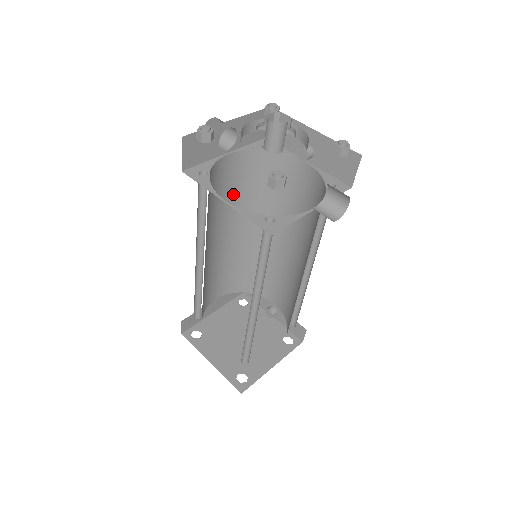
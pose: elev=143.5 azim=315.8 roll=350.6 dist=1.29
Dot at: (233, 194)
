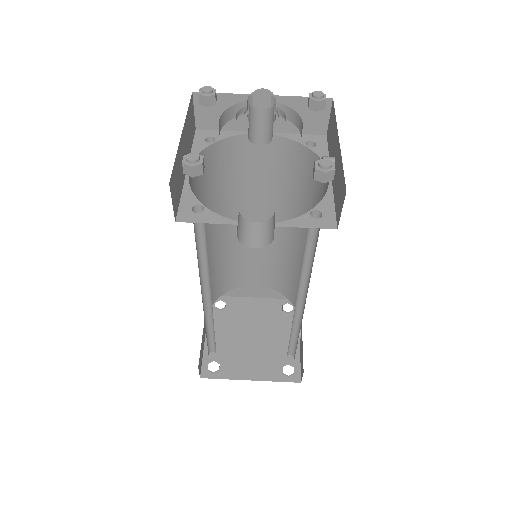
Dot at: (271, 182)
